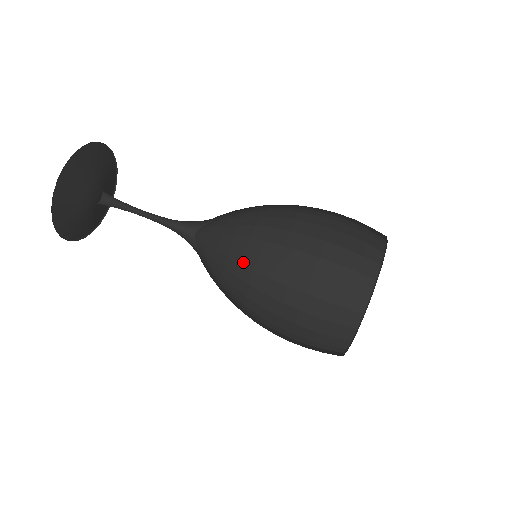
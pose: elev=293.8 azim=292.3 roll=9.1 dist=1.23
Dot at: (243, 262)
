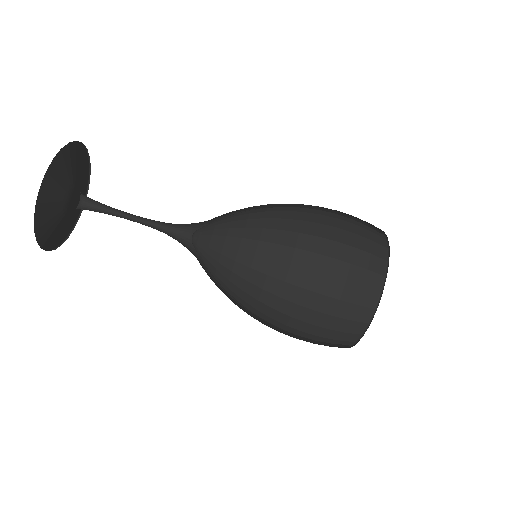
Dot at: occluded
